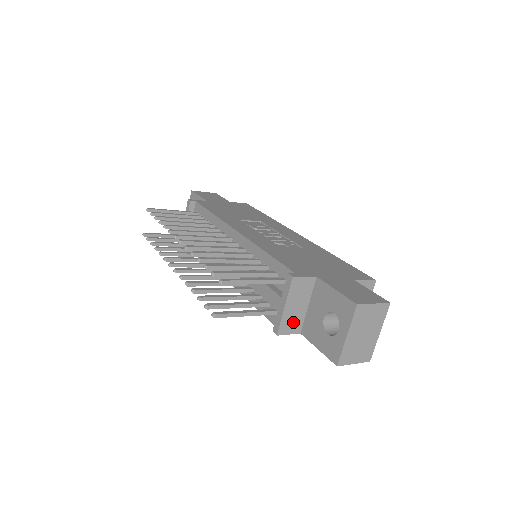
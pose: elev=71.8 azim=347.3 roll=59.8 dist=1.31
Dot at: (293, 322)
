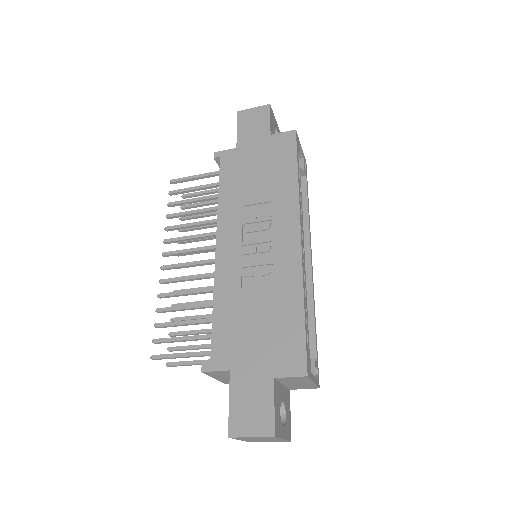
Dot at: occluded
